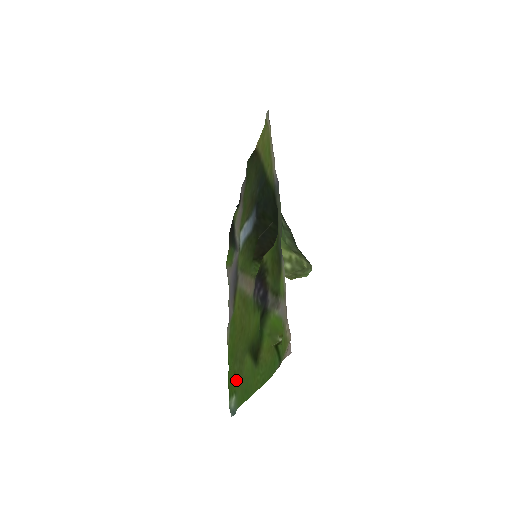
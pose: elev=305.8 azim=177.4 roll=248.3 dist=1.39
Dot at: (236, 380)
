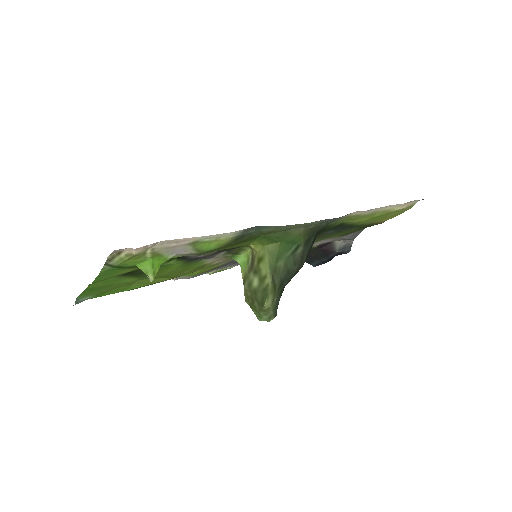
Dot at: occluded
